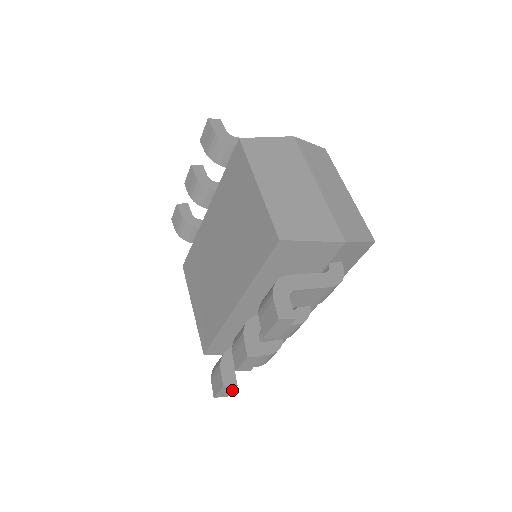
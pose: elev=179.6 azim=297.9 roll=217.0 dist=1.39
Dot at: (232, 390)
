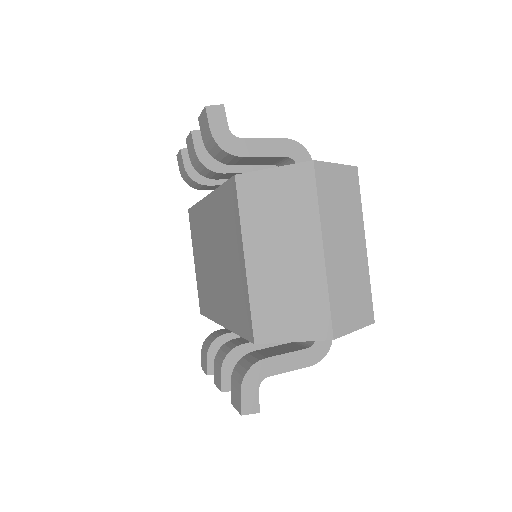
Dot at: occluded
